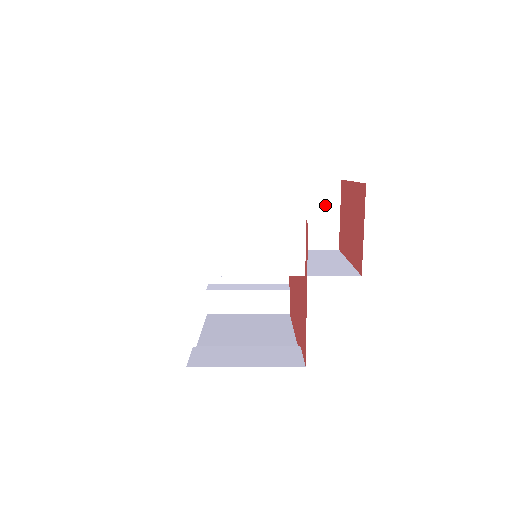
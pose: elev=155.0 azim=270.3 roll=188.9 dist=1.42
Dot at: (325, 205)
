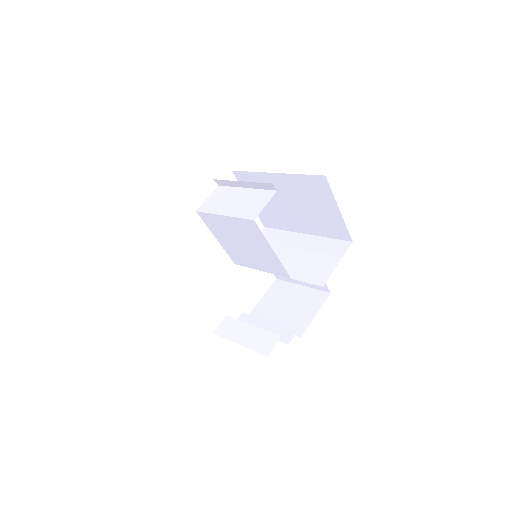
Dot at: (331, 255)
